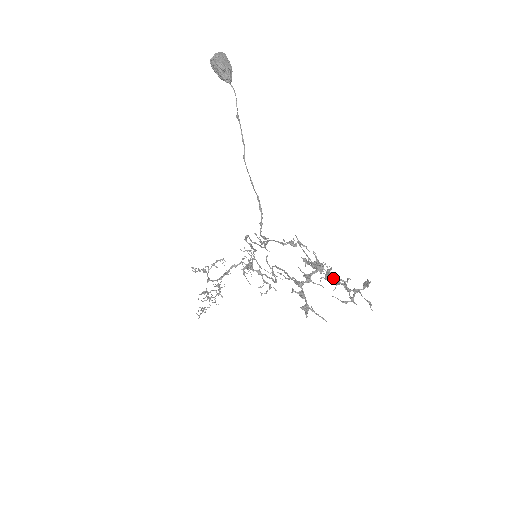
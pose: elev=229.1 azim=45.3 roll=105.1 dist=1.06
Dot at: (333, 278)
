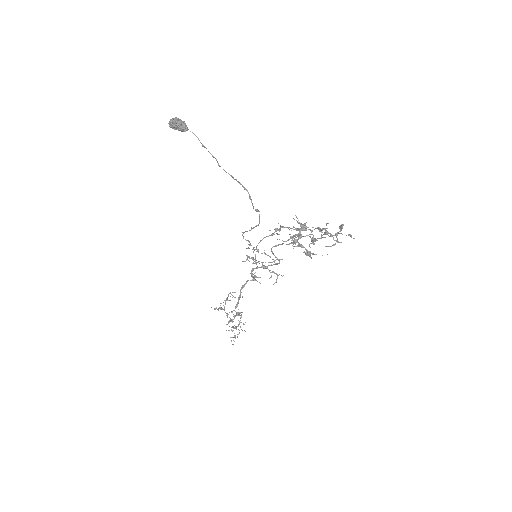
Dot at: (317, 238)
